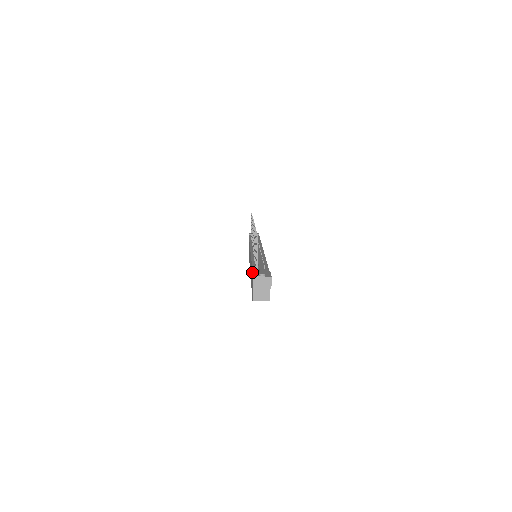
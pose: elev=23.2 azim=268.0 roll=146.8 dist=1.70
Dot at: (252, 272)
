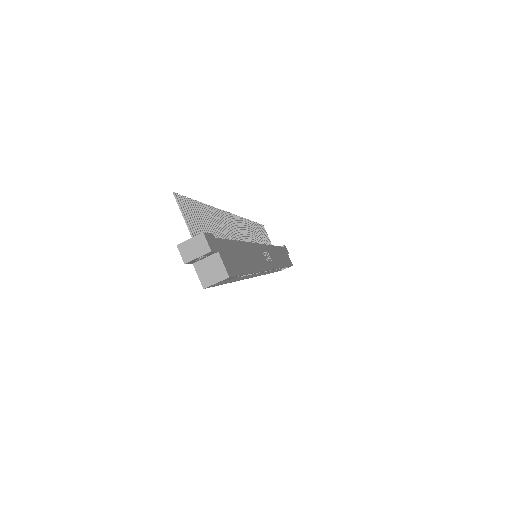
Dot at: occluded
